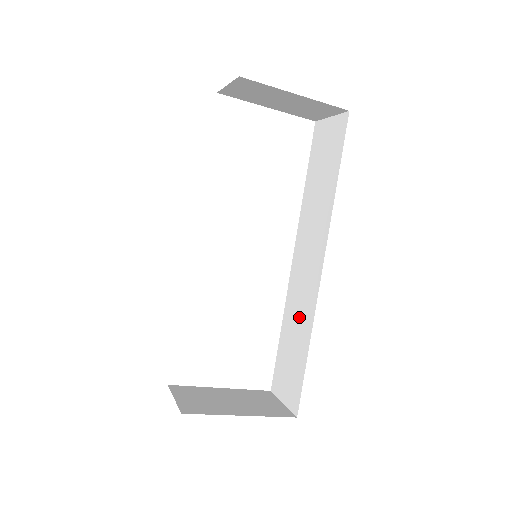
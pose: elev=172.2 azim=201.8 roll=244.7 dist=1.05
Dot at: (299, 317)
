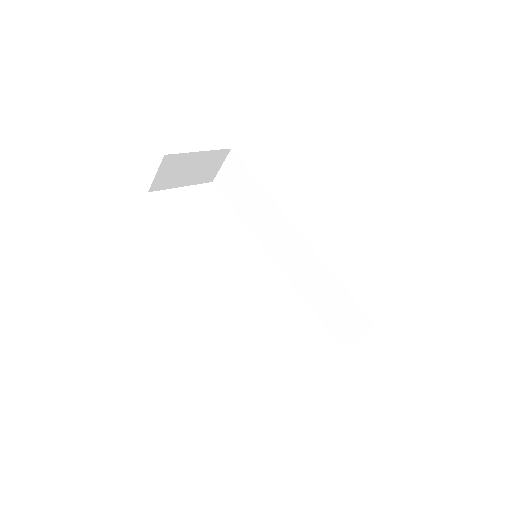
Dot at: (313, 277)
